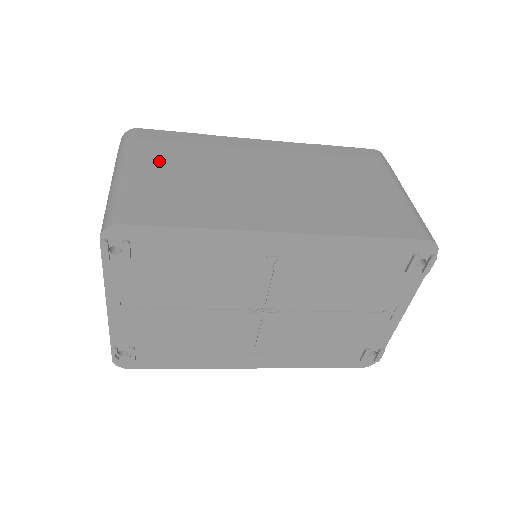
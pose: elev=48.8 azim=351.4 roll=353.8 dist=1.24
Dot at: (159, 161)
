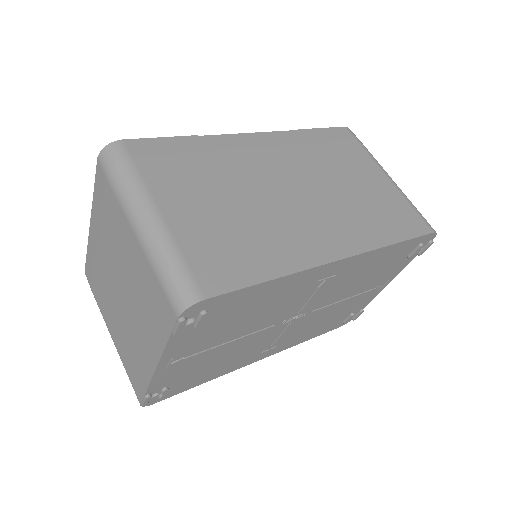
Dot at: (180, 191)
